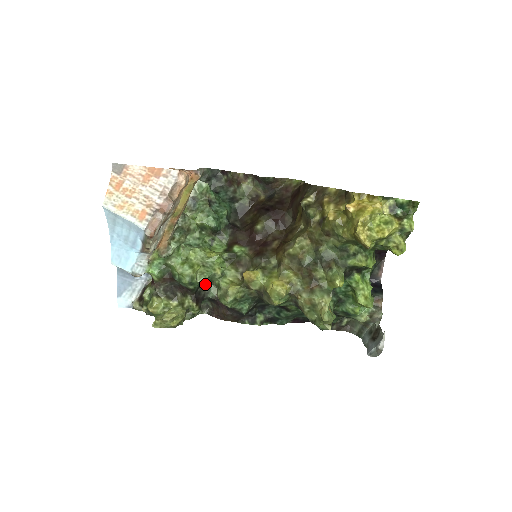
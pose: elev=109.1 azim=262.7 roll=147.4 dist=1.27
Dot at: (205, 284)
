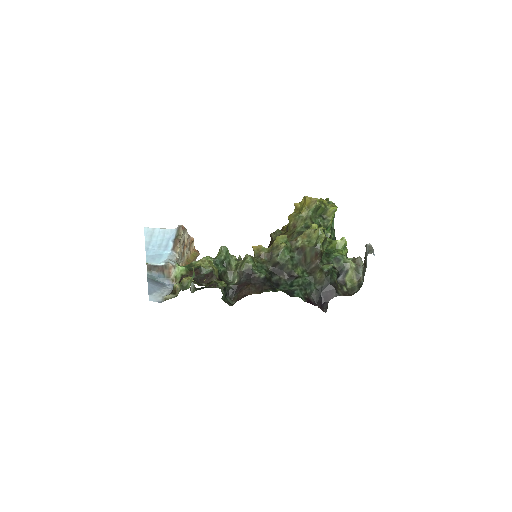
Dot at: (224, 278)
